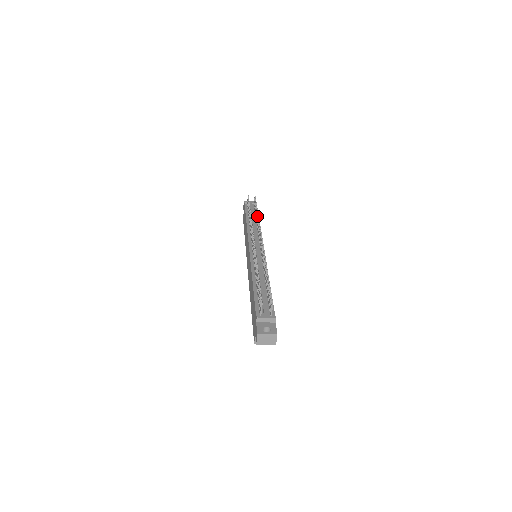
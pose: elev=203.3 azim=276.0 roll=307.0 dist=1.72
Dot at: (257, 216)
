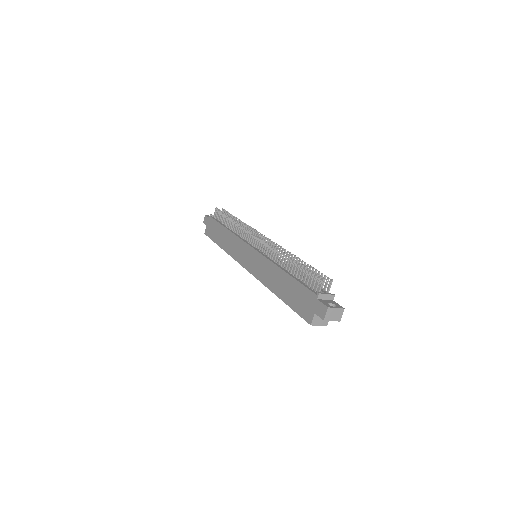
Dot at: (240, 222)
